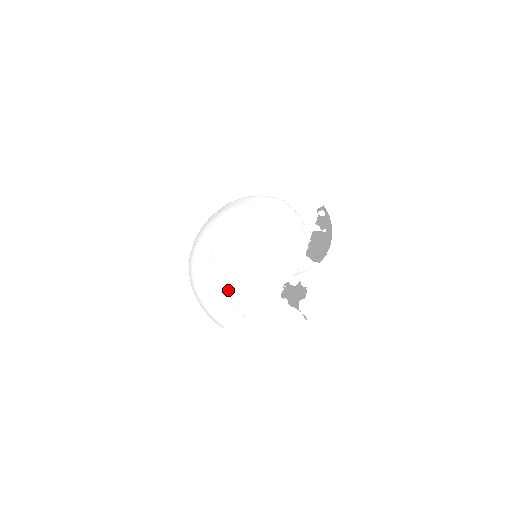
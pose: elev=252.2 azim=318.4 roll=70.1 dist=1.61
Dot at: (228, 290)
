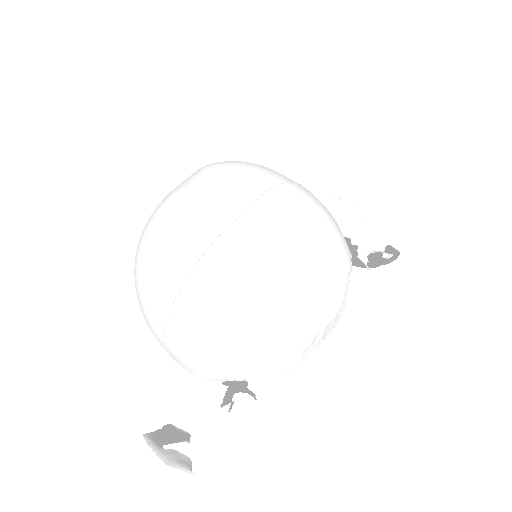
Dot at: (165, 336)
